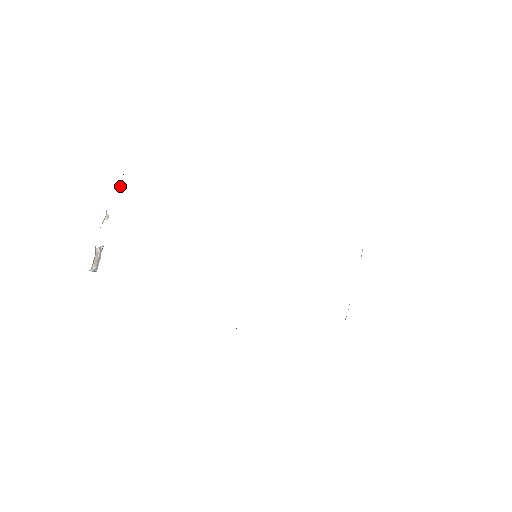
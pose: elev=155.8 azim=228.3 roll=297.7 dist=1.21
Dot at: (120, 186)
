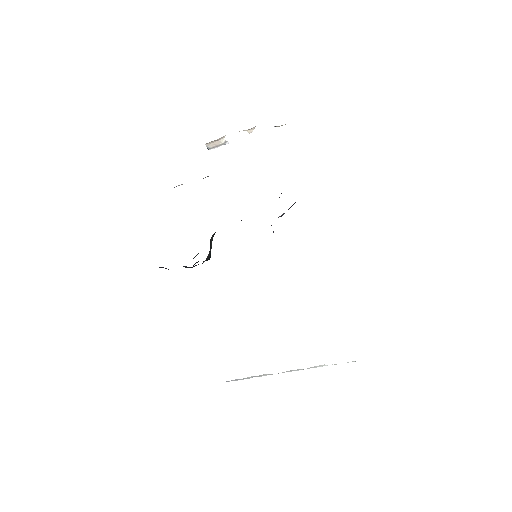
Dot at: (279, 126)
